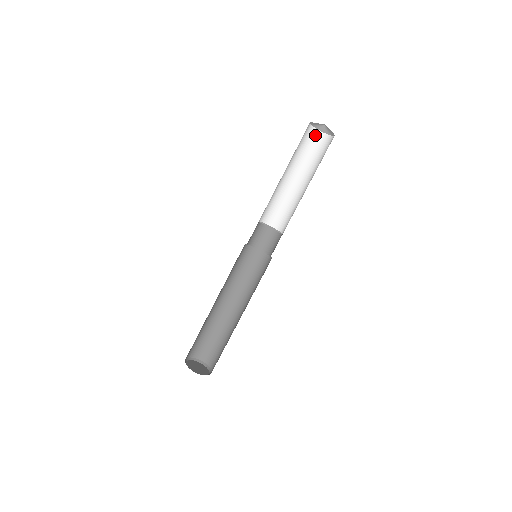
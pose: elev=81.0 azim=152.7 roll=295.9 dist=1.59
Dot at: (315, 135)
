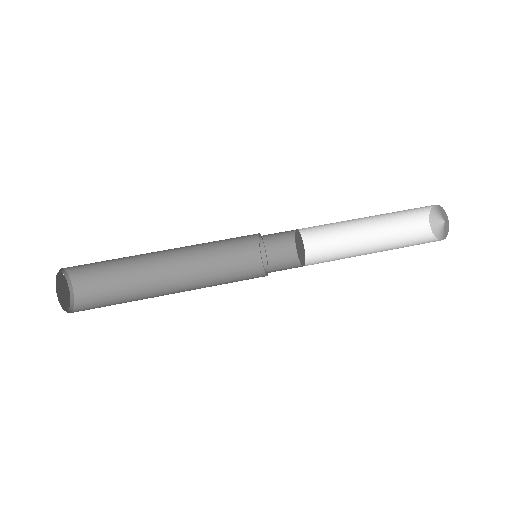
Dot at: (424, 232)
